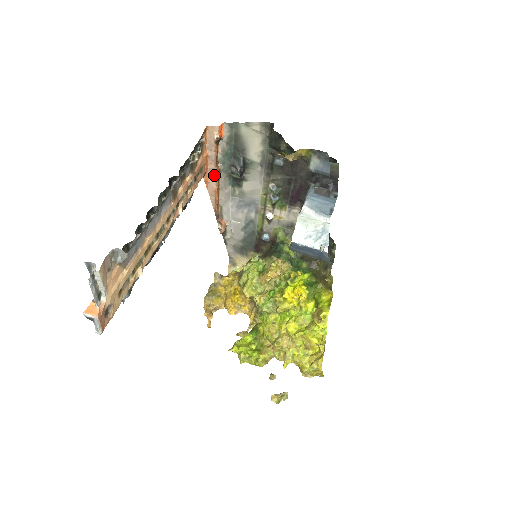
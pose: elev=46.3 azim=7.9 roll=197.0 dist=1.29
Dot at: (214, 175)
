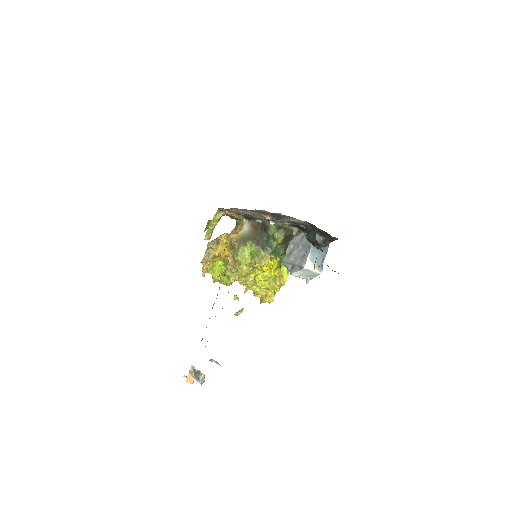
Dot at: (248, 214)
